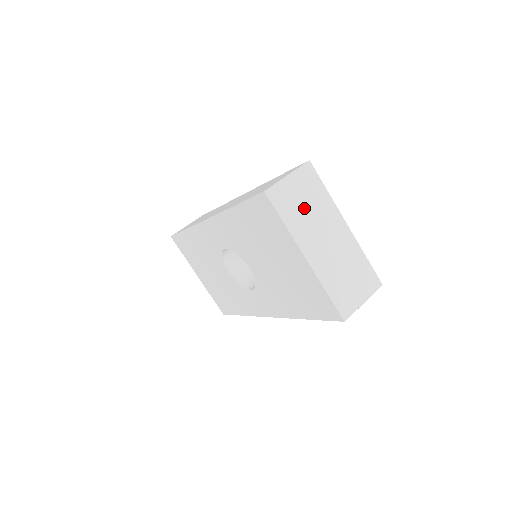
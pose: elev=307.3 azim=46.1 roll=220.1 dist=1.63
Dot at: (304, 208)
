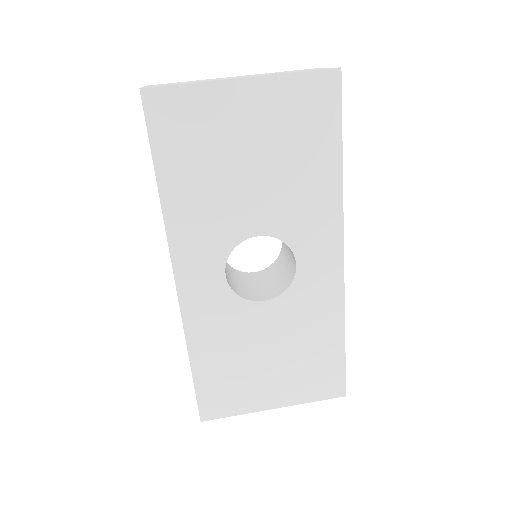
Dot at: occluded
